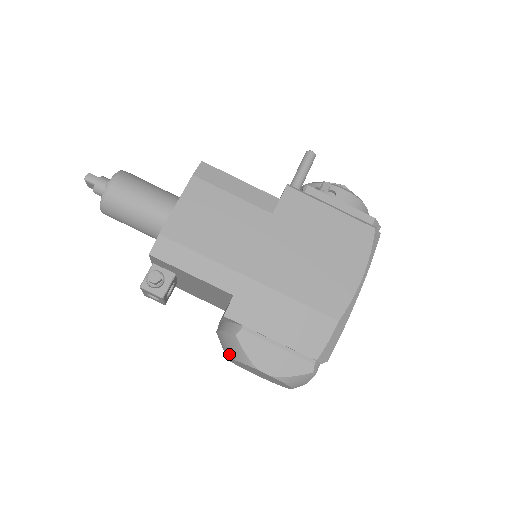
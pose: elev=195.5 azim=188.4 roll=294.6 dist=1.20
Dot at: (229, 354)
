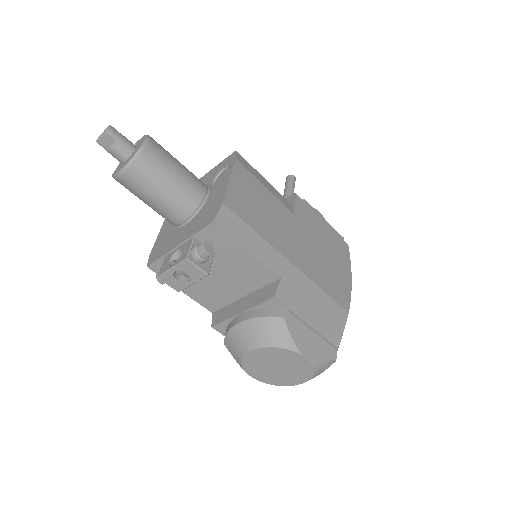
Dot at: (264, 342)
